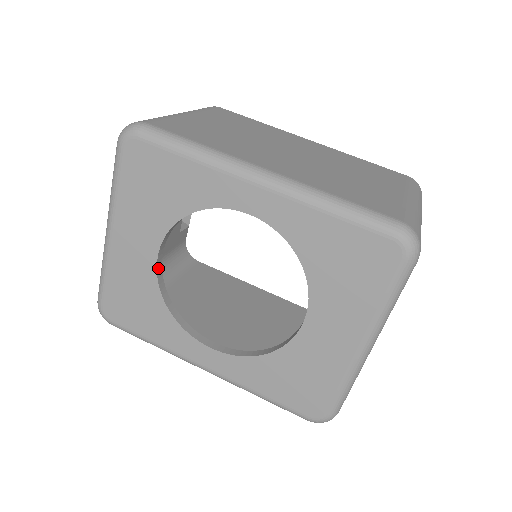
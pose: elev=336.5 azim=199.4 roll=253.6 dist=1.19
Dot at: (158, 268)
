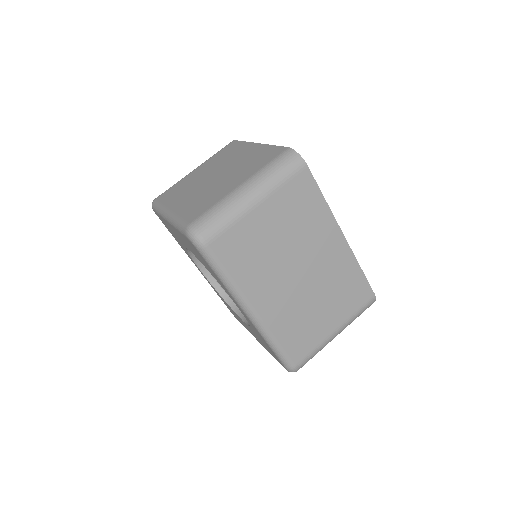
Dot at: occluded
